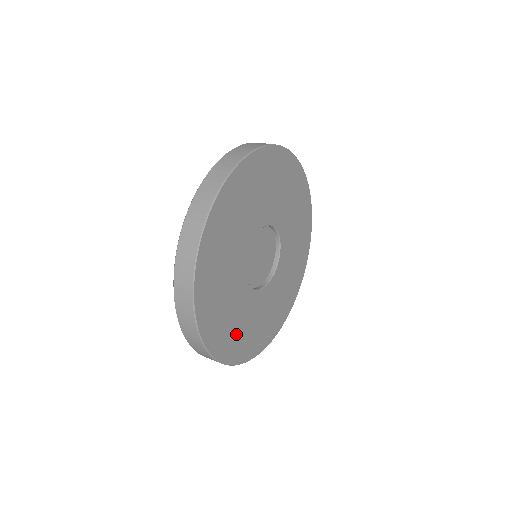
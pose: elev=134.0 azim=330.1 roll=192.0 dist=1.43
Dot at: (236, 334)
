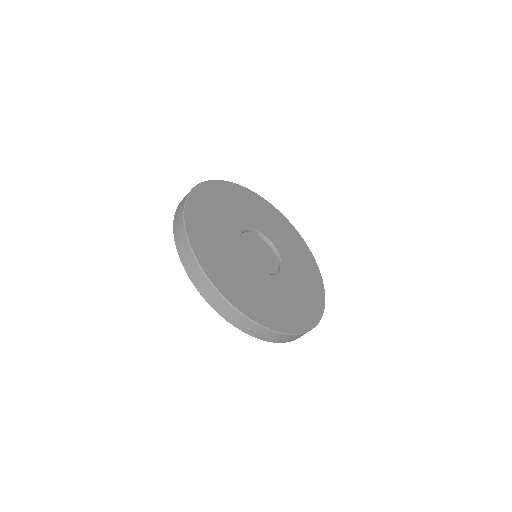
Dot at: (238, 285)
